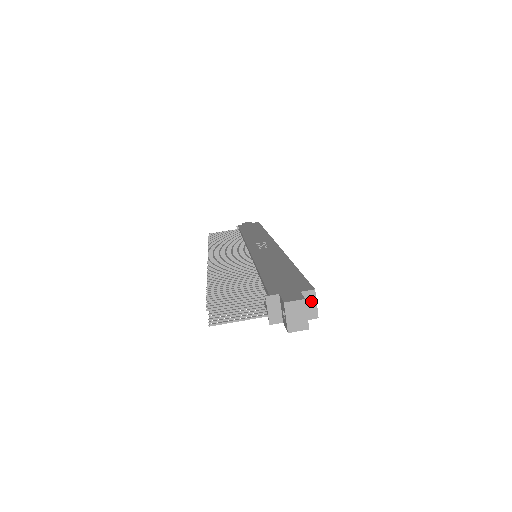
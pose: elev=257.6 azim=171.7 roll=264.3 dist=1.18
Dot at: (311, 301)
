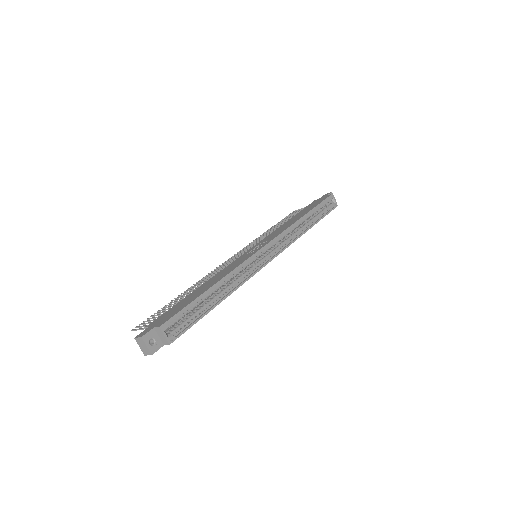
Dot at: (161, 334)
